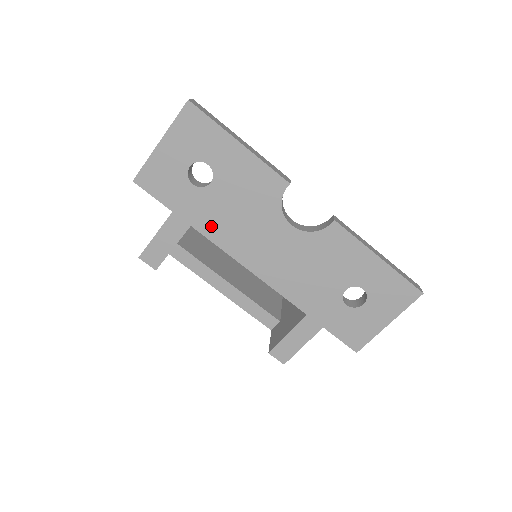
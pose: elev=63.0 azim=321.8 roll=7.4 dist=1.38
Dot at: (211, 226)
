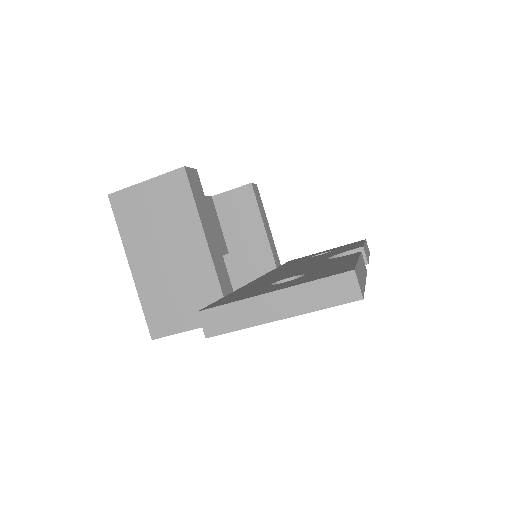
Dot at: occluded
